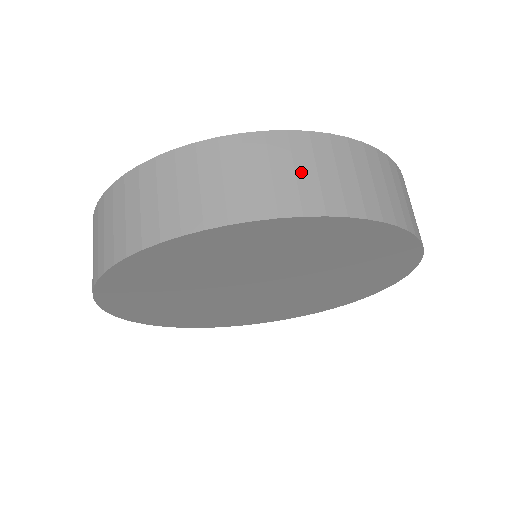
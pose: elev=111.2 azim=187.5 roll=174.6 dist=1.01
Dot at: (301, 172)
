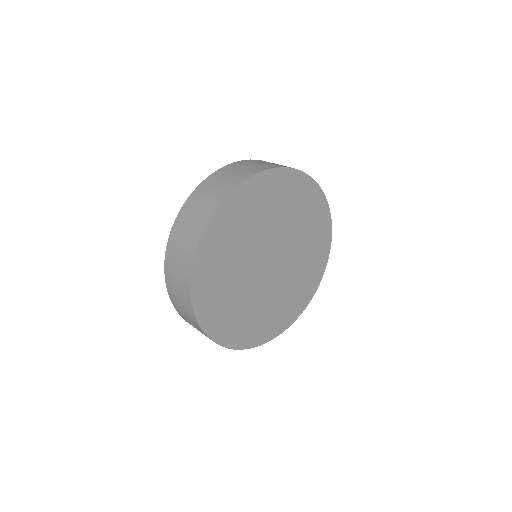
Dot at: occluded
